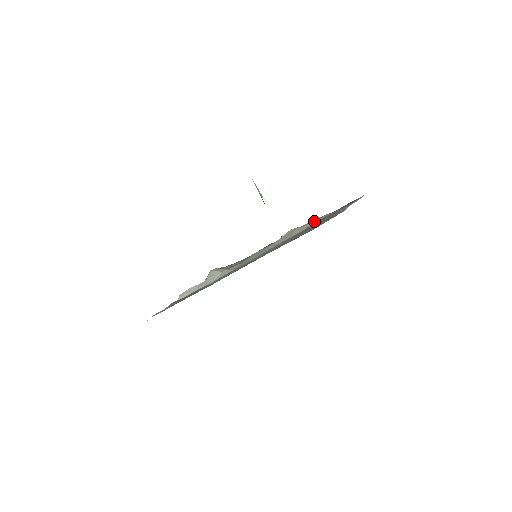
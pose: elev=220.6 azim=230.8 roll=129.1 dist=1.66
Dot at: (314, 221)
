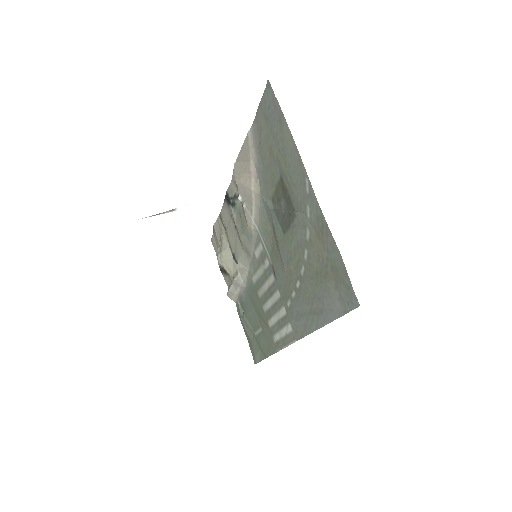
Dot at: (248, 157)
